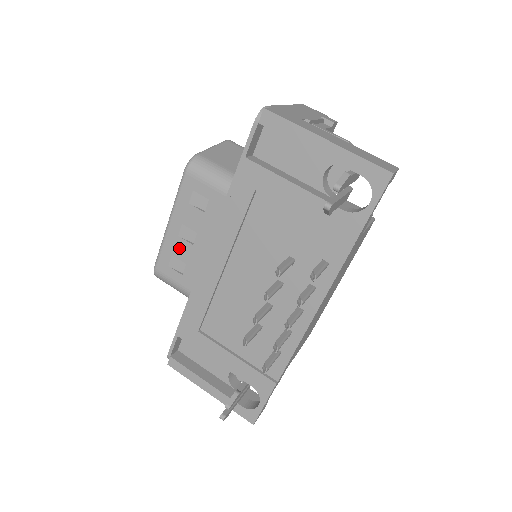
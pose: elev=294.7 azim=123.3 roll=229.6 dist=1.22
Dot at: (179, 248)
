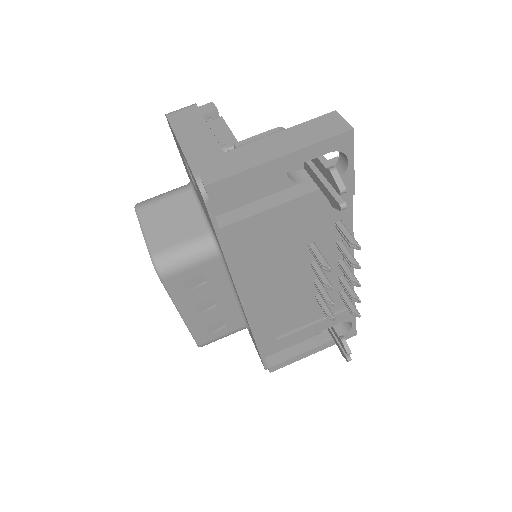
Dot at: (207, 318)
